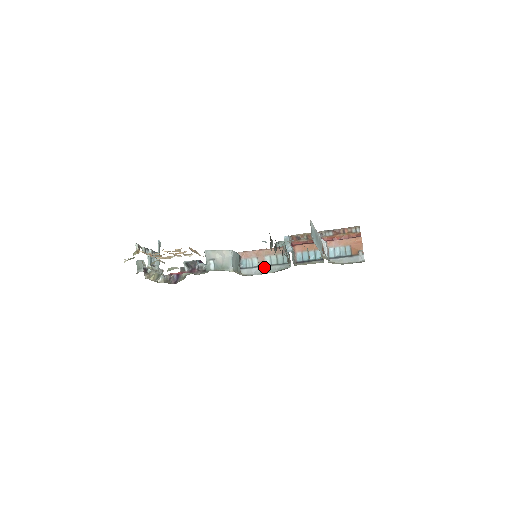
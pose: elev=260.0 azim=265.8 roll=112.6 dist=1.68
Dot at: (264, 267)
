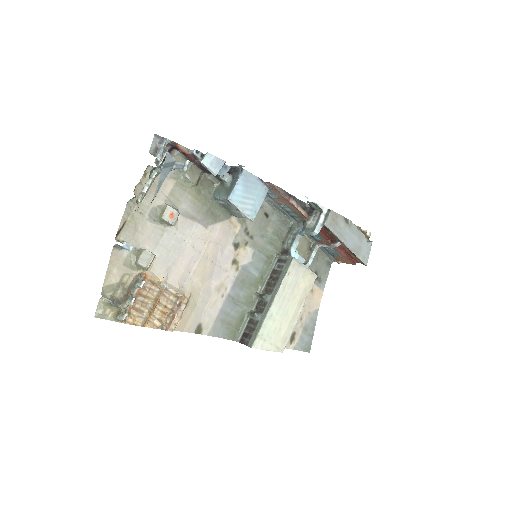
Dot at: (275, 203)
